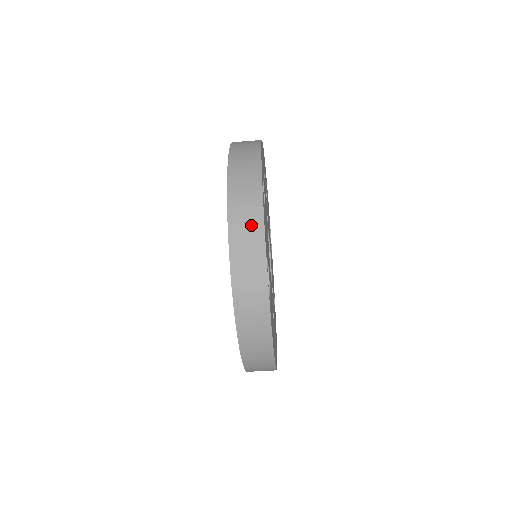
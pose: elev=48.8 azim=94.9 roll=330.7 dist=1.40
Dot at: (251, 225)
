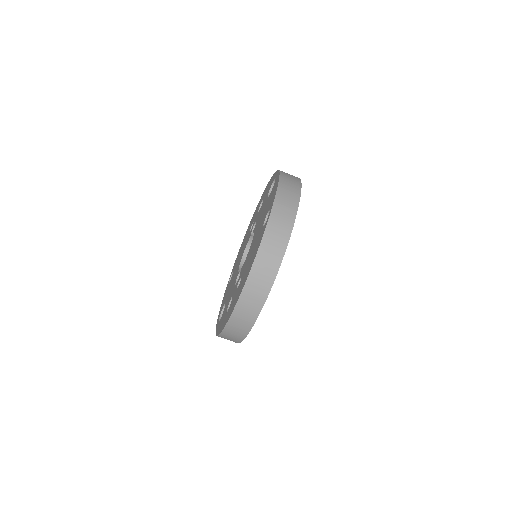
Dot at: (293, 187)
